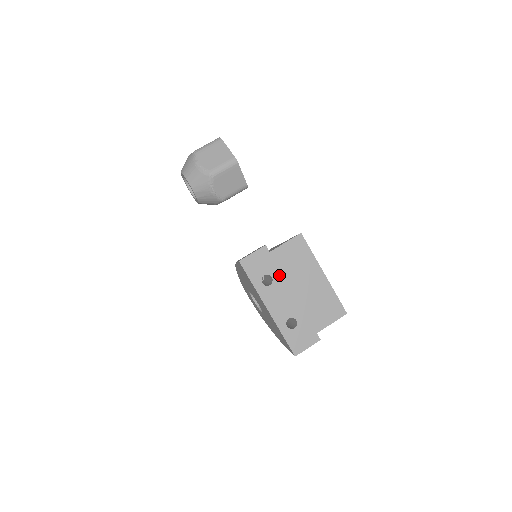
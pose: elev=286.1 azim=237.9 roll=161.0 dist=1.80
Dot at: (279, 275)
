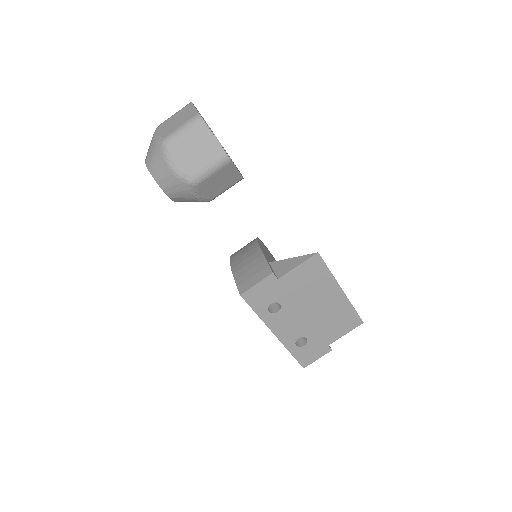
Dot at: (289, 301)
